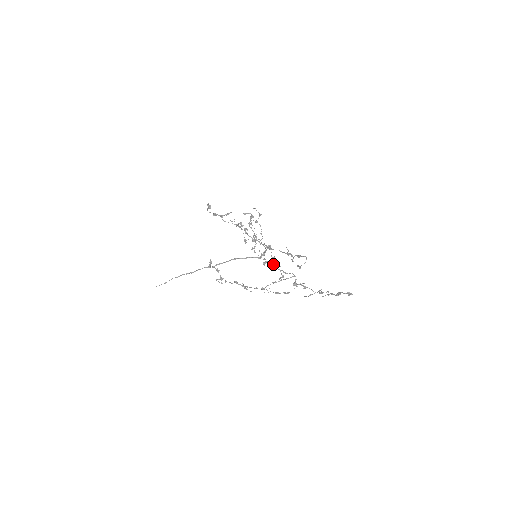
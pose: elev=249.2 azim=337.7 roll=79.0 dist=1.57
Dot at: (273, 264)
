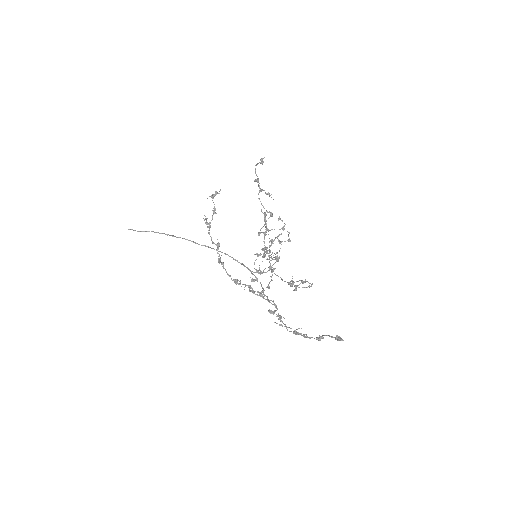
Dot at: occluded
